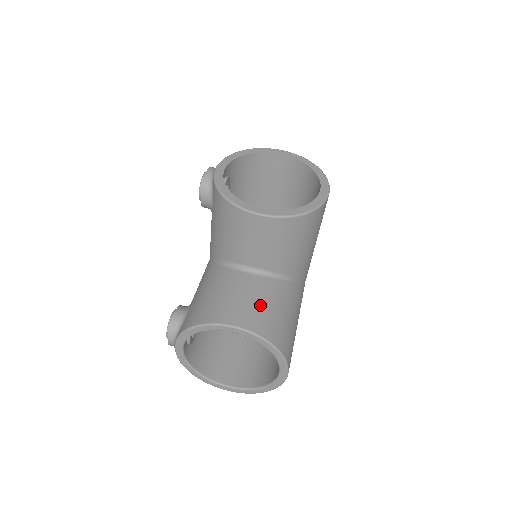
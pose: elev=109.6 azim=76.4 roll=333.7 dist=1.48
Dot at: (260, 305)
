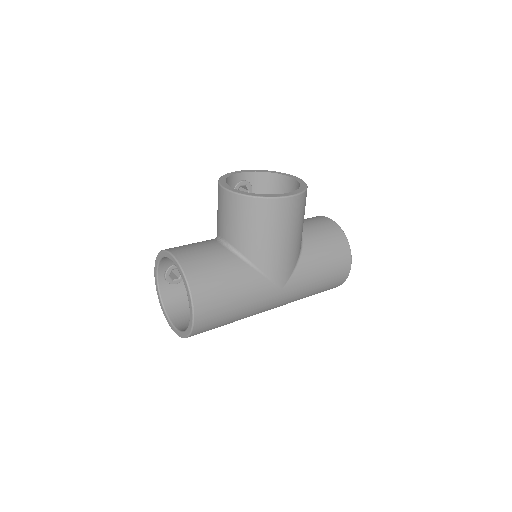
Dot at: (202, 255)
